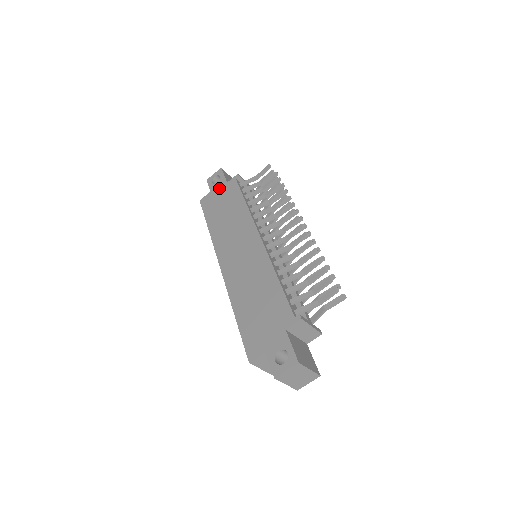
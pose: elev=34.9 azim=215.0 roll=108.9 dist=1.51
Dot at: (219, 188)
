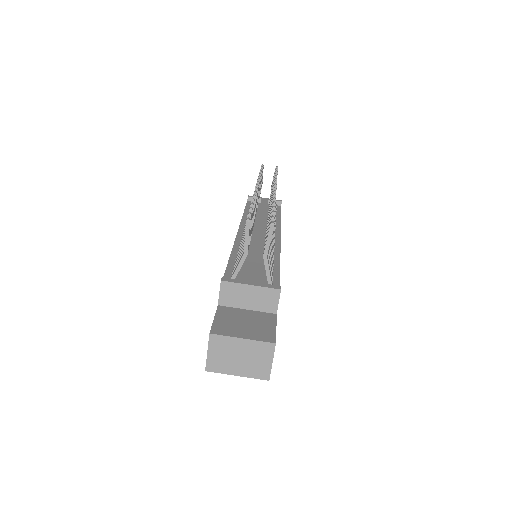
Dot at: occluded
